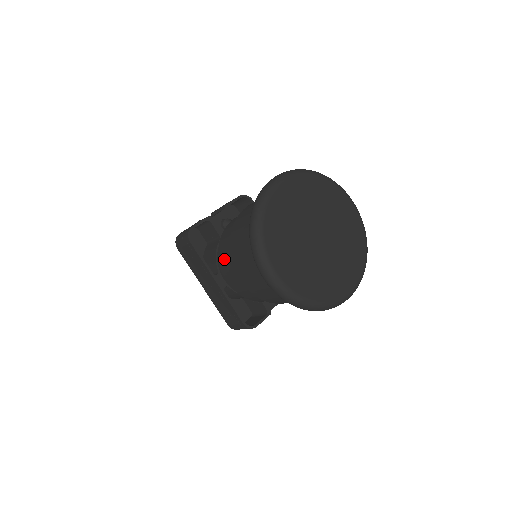
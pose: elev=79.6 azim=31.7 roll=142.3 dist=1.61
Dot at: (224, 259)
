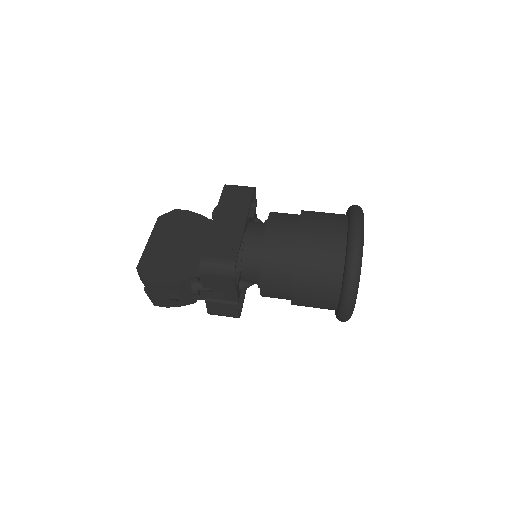
Dot at: (280, 215)
